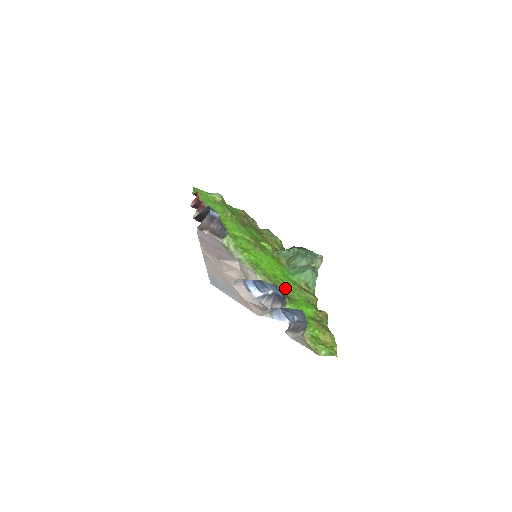
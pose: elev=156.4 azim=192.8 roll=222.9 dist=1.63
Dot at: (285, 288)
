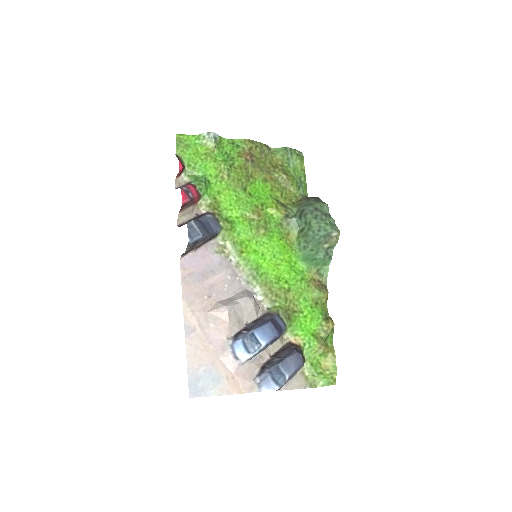
Dot at: (289, 296)
